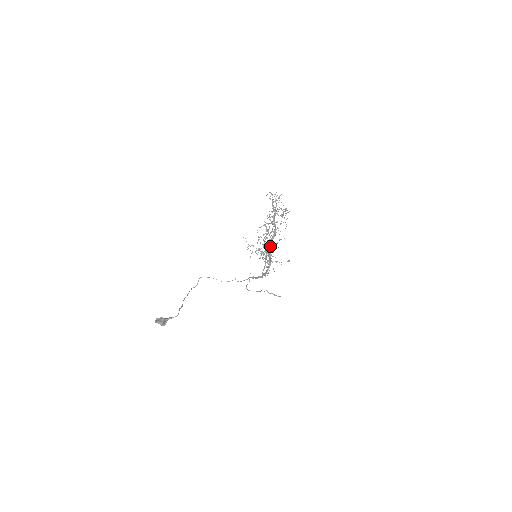
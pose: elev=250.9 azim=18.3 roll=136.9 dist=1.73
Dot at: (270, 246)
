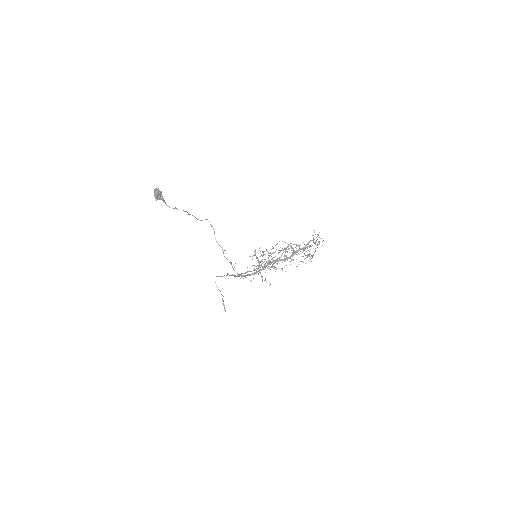
Dot at: (273, 262)
